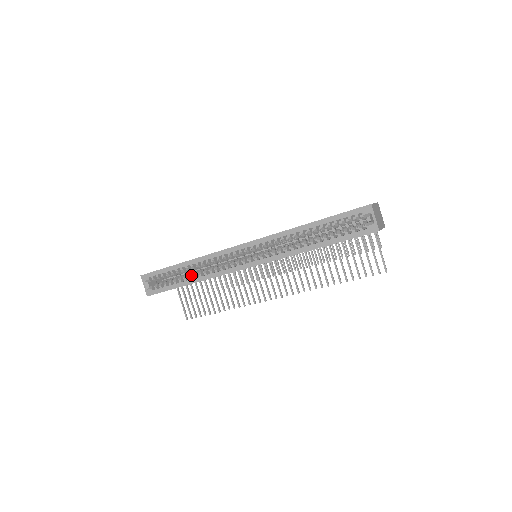
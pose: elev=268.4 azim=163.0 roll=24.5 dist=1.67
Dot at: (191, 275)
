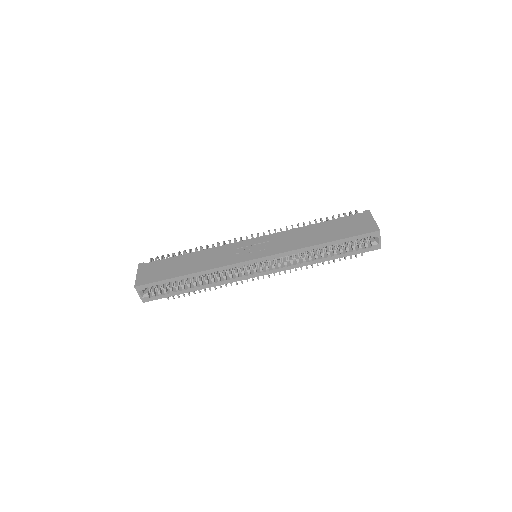
Dot at: (195, 283)
